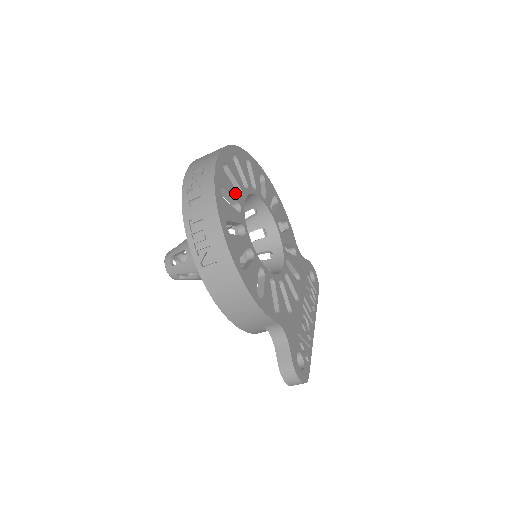
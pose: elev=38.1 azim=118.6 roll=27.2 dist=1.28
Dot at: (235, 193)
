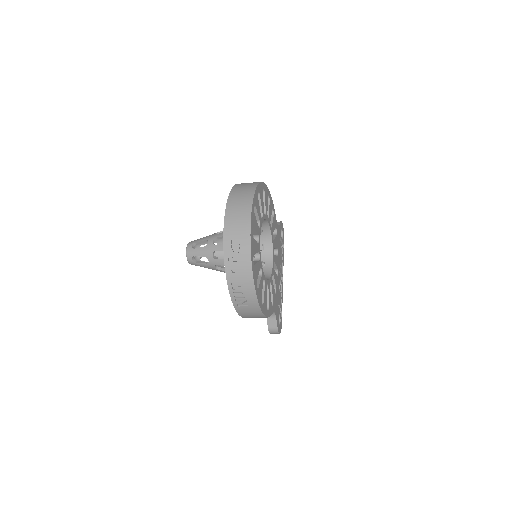
Dot at: (257, 246)
